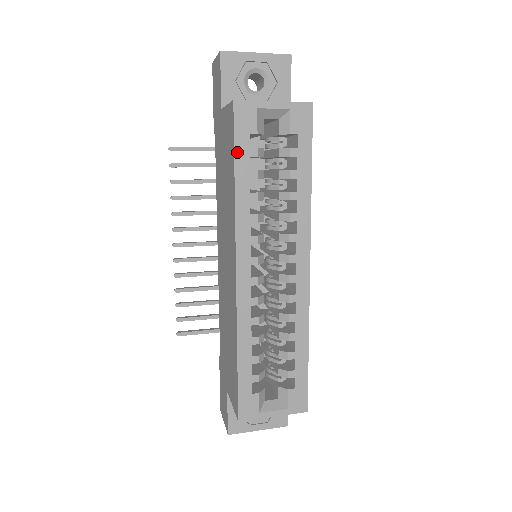
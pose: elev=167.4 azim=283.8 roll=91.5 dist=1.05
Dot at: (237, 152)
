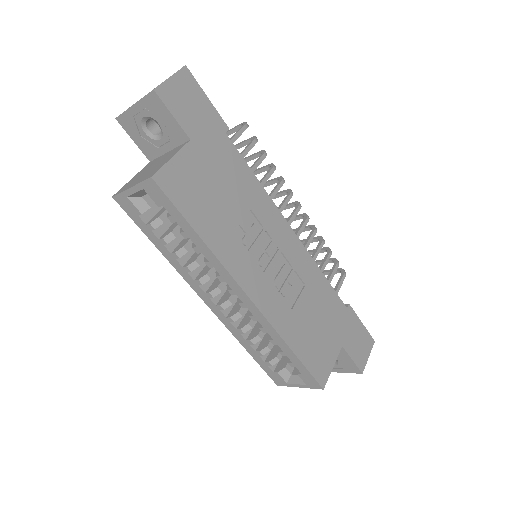
Dot at: (143, 230)
